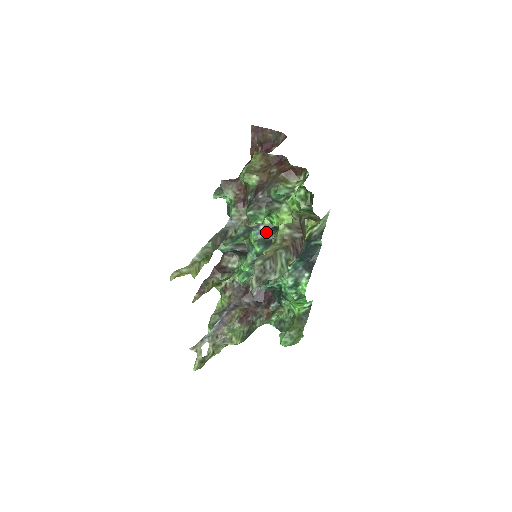
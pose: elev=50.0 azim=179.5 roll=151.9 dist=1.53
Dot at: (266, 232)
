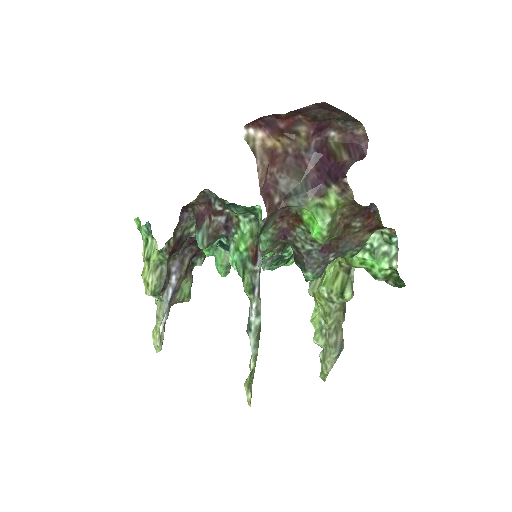
Dot at: occluded
